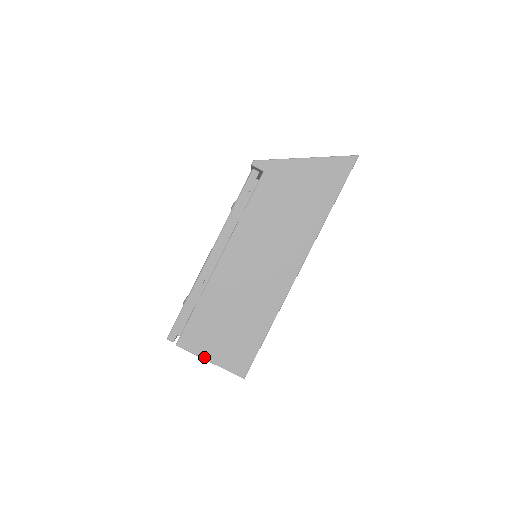
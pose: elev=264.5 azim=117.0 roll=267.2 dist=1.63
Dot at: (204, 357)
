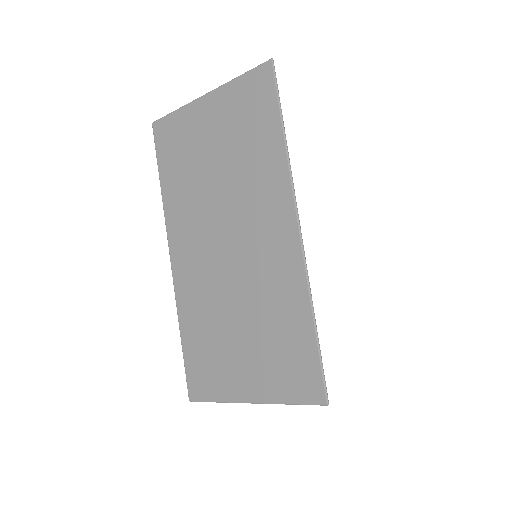
Dot at: occluded
